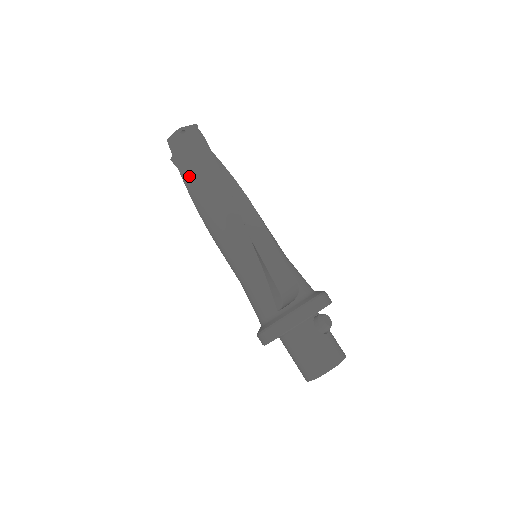
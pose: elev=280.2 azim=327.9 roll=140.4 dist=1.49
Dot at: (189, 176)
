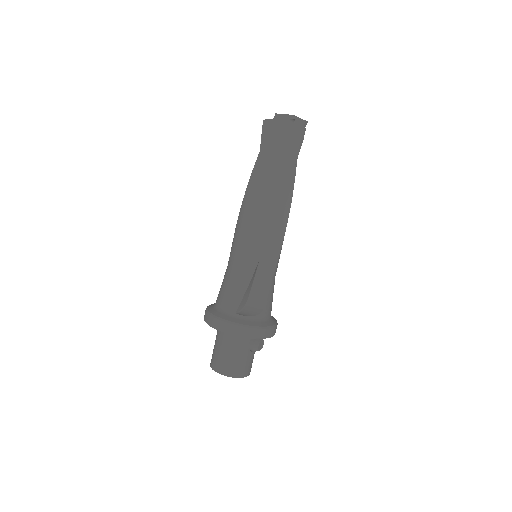
Dot at: (265, 159)
